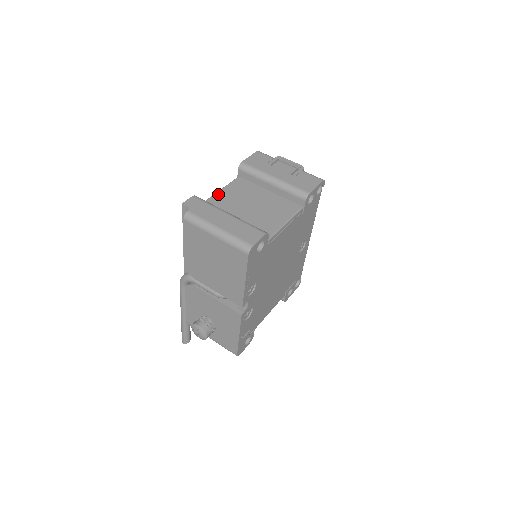
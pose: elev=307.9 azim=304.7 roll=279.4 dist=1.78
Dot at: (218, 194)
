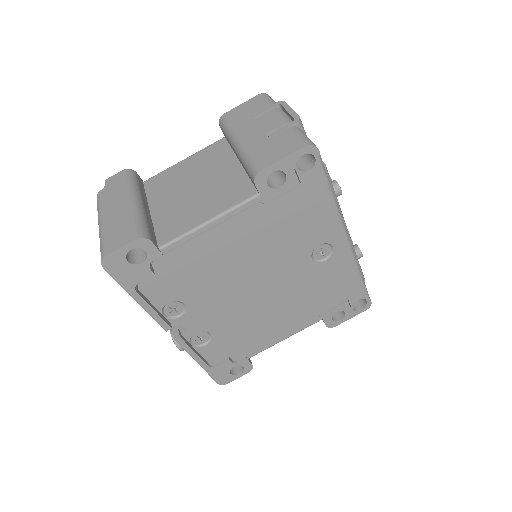
Dot at: (176, 165)
